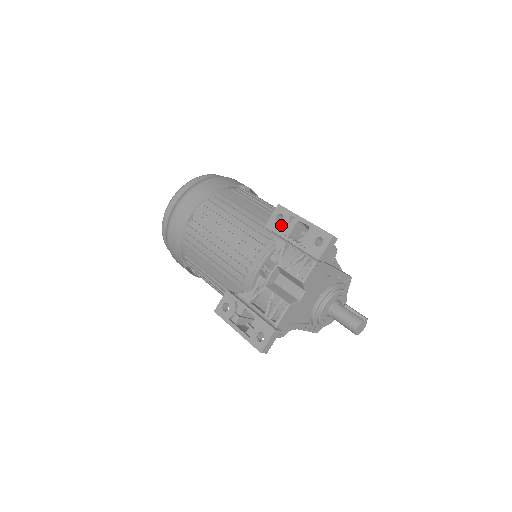
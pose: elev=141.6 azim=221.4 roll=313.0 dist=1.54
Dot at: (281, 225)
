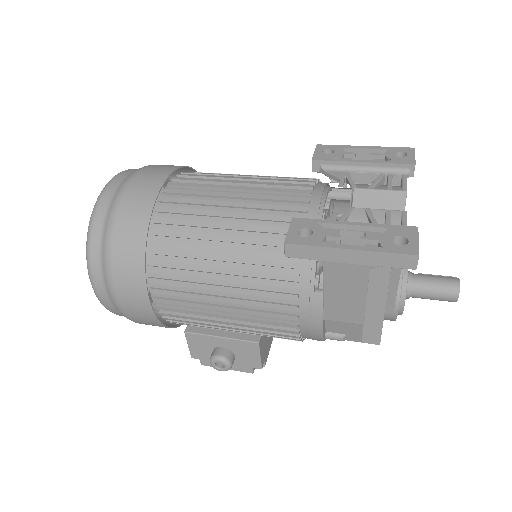
Dot at: (336, 154)
